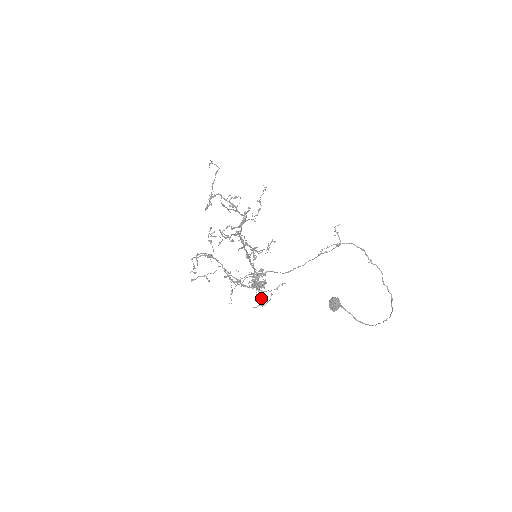
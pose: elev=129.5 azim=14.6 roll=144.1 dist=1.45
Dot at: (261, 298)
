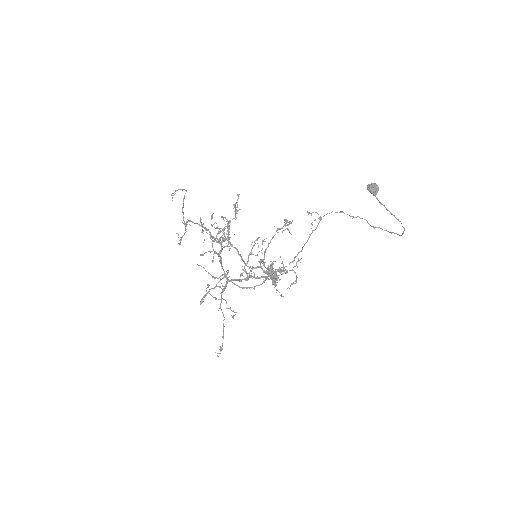
Dot at: (282, 296)
